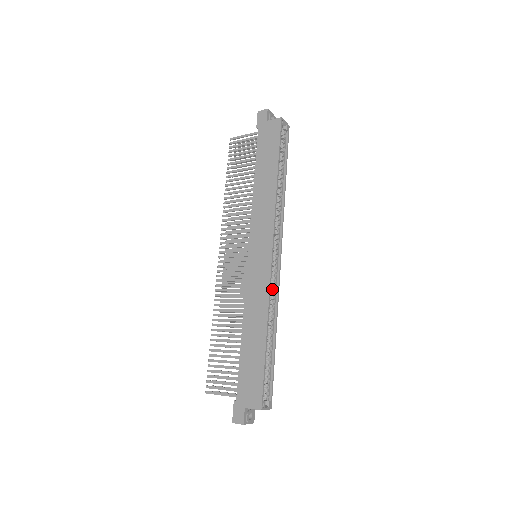
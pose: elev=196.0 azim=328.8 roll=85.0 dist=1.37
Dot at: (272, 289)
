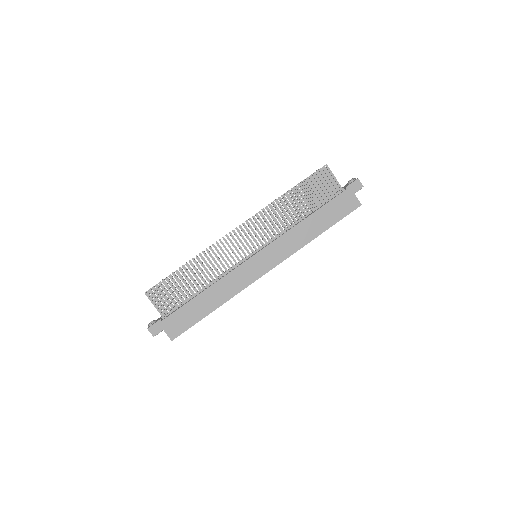
Dot at: occluded
